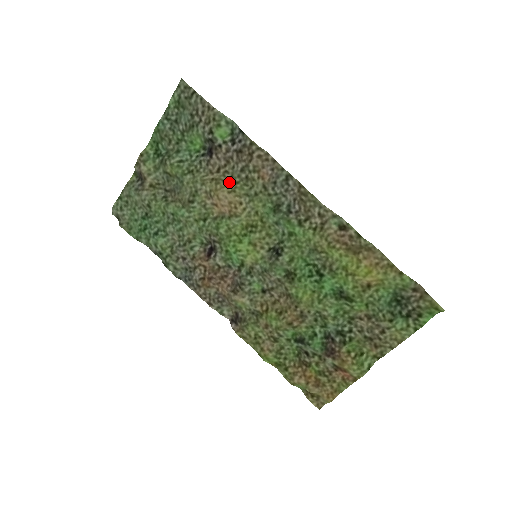
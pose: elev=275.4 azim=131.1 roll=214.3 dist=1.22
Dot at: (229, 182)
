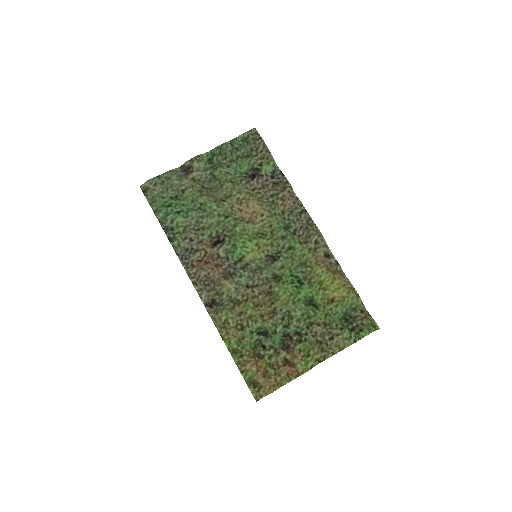
Dot at: (259, 199)
